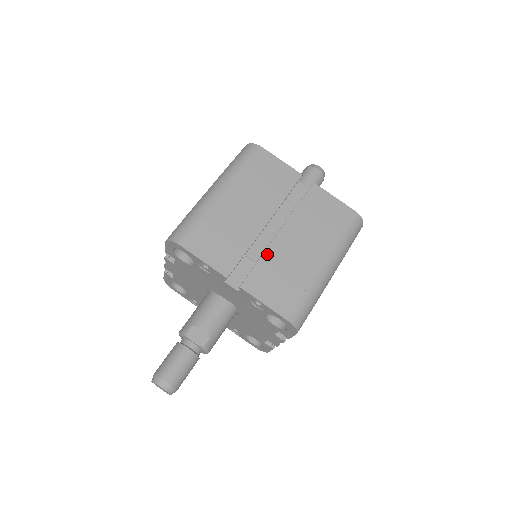
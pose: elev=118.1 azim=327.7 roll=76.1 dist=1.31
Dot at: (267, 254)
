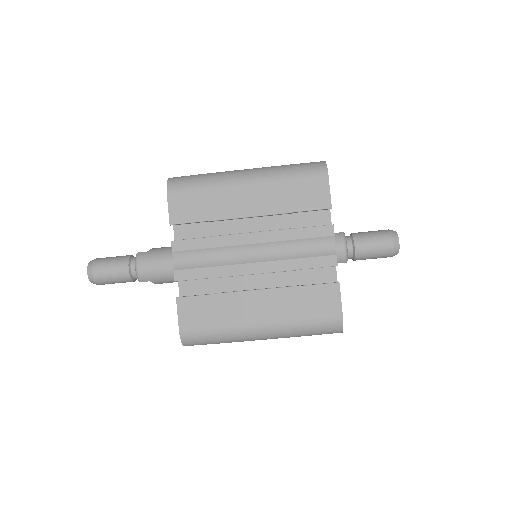
Dot at: occluded
